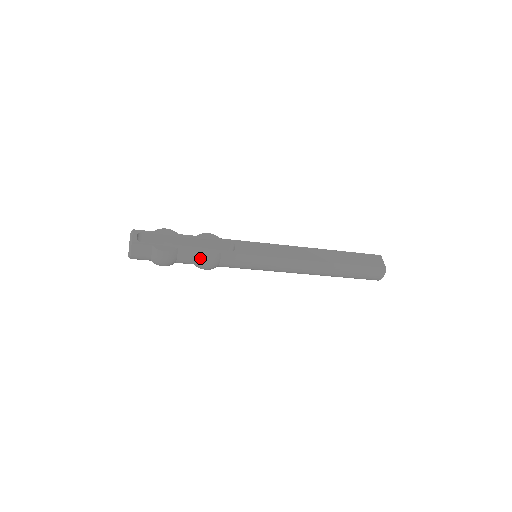
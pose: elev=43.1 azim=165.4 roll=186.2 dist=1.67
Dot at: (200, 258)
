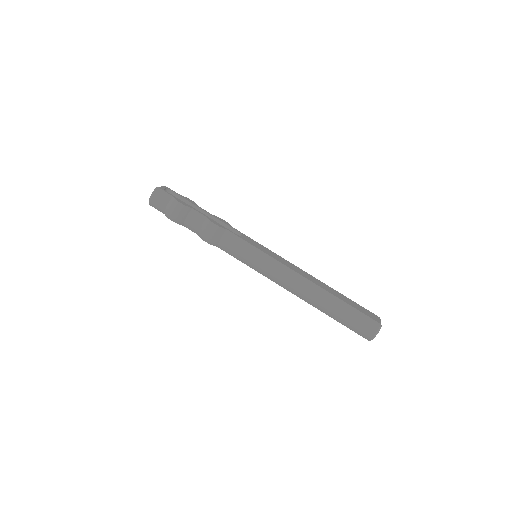
Dot at: (206, 224)
